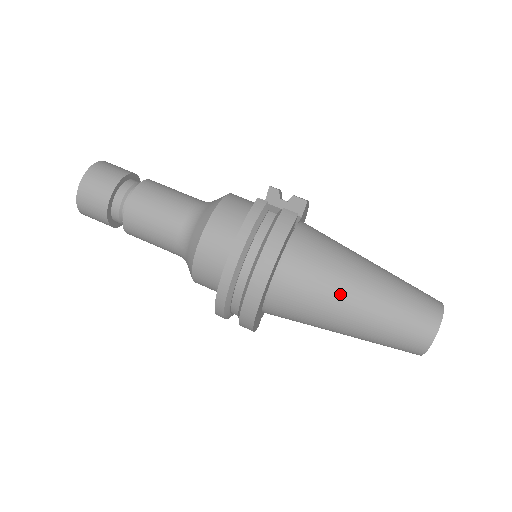
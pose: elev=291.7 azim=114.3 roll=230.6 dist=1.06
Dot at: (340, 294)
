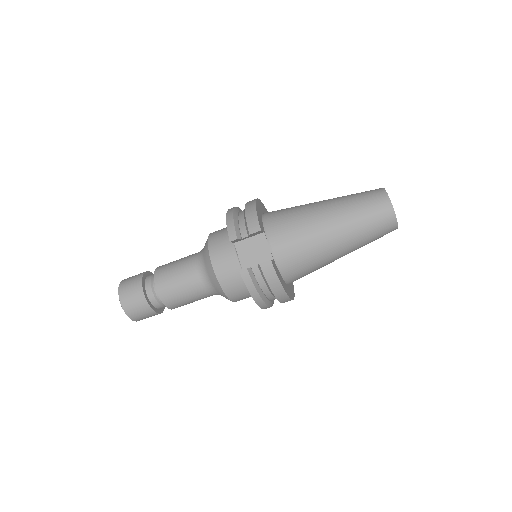
Dot at: (329, 259)
